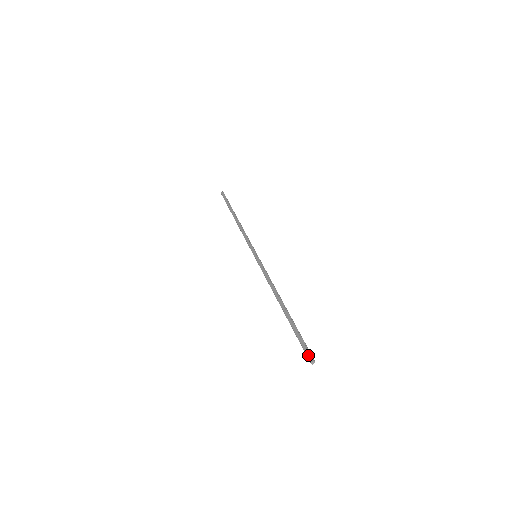
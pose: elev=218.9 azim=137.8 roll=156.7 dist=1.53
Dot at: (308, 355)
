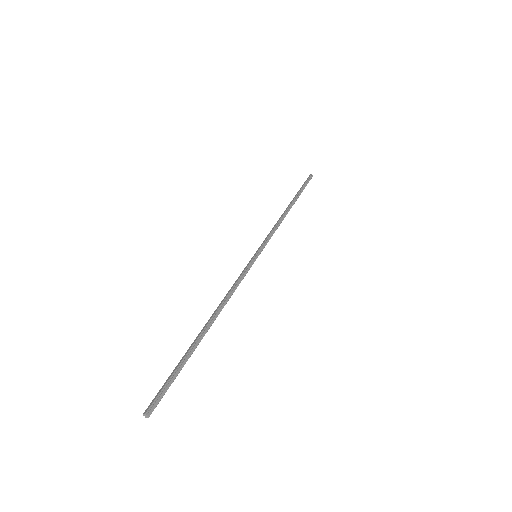
Dot at: (151, 402)
